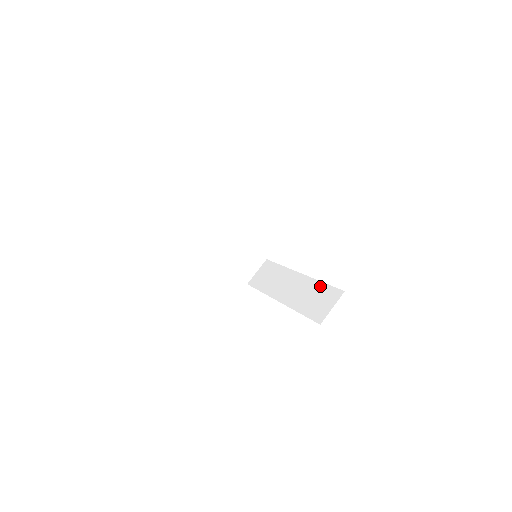
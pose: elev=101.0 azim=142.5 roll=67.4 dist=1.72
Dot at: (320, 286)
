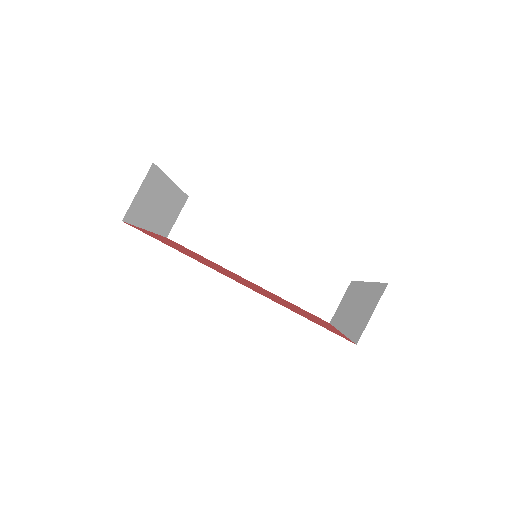
Dot at: (312, 267)
